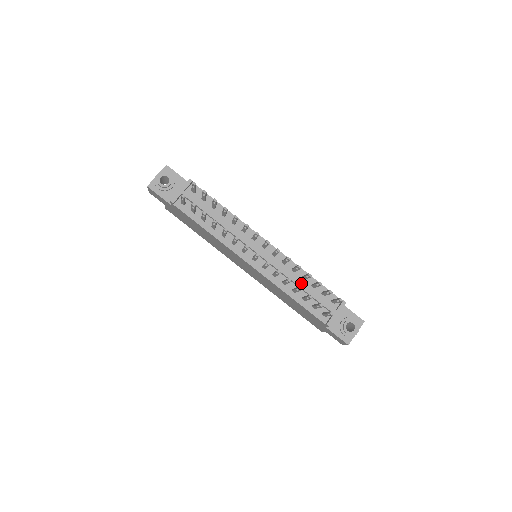
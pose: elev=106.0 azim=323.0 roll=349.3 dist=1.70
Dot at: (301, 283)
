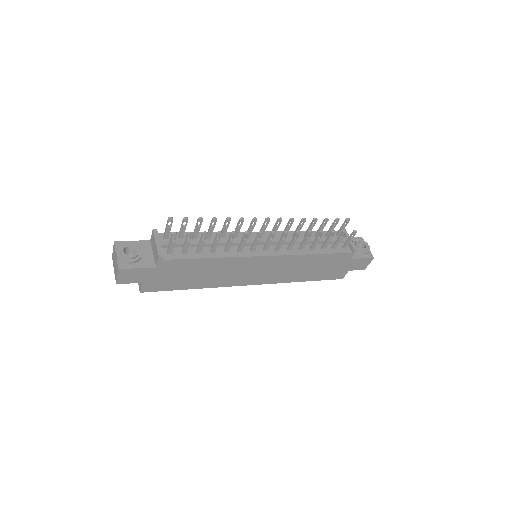
Dot at: (310, 238)
